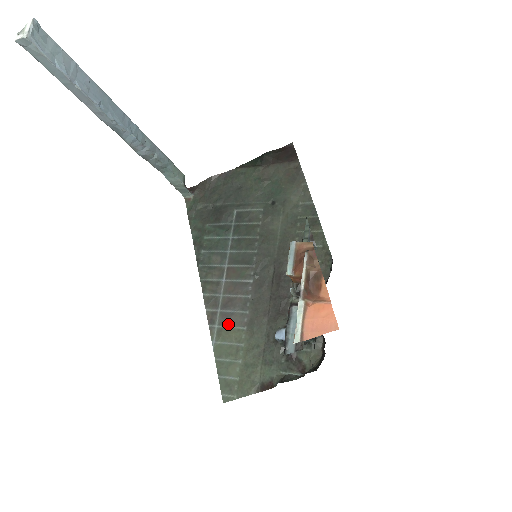
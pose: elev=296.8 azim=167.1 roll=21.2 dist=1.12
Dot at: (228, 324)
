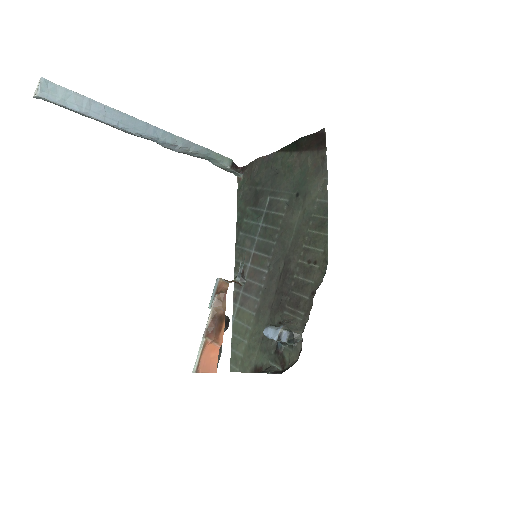
Dot at: (244, 306)
